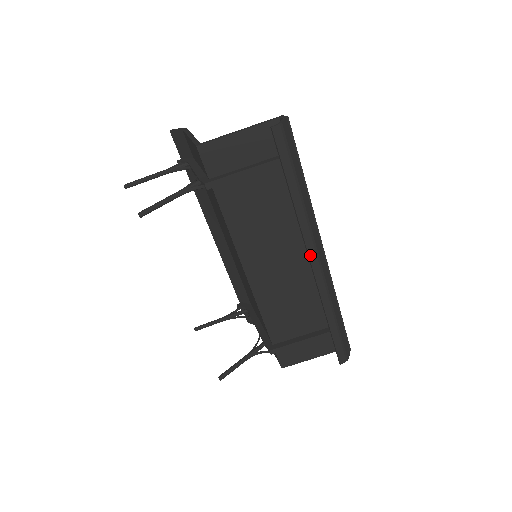
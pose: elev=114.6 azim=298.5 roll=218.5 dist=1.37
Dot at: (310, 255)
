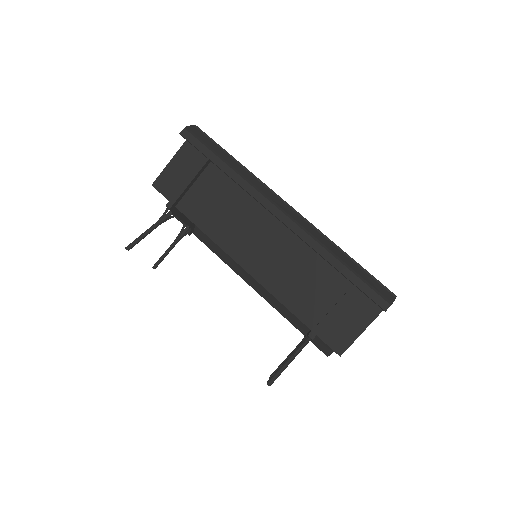
Dot at: (270, 210)
